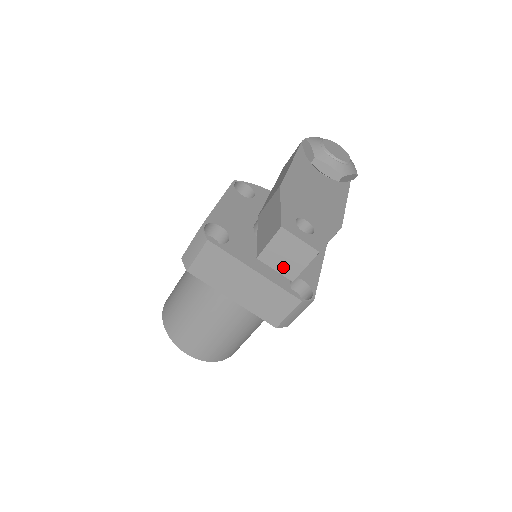
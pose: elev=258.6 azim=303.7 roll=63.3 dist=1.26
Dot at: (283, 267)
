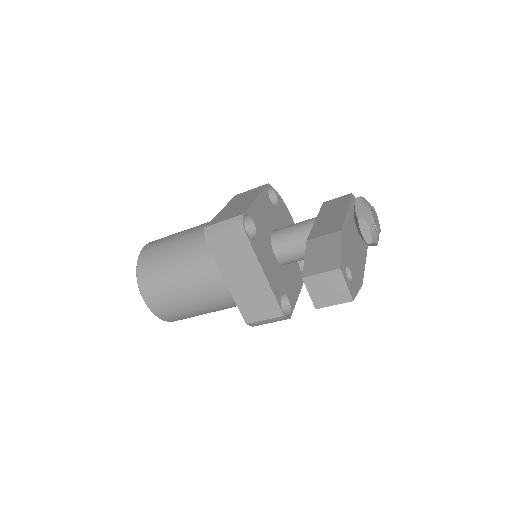
Dot at: (317, 295)
